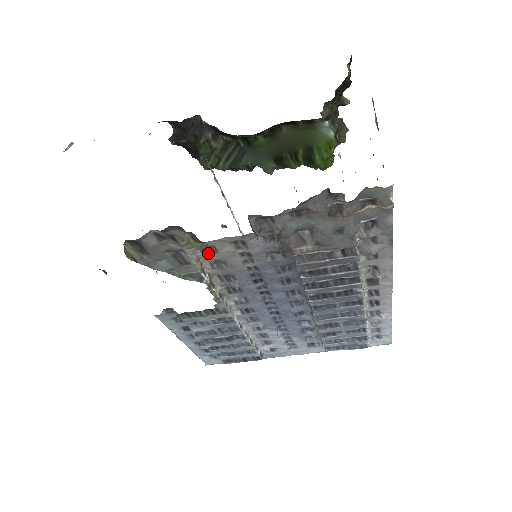
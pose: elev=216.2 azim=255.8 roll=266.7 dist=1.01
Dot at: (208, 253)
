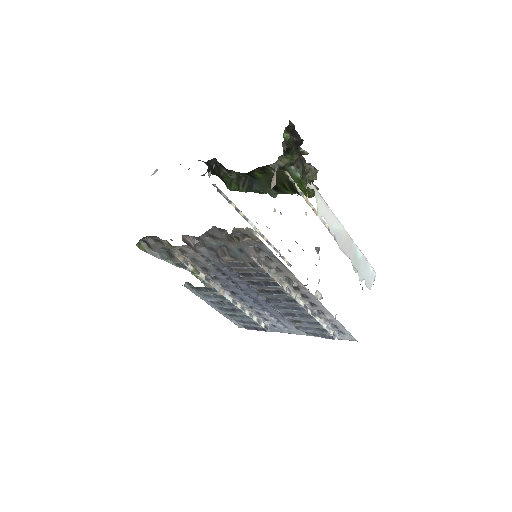
Dot at: (183, 252)
